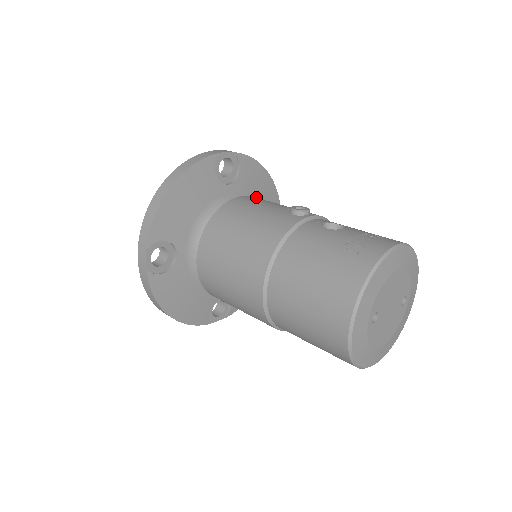
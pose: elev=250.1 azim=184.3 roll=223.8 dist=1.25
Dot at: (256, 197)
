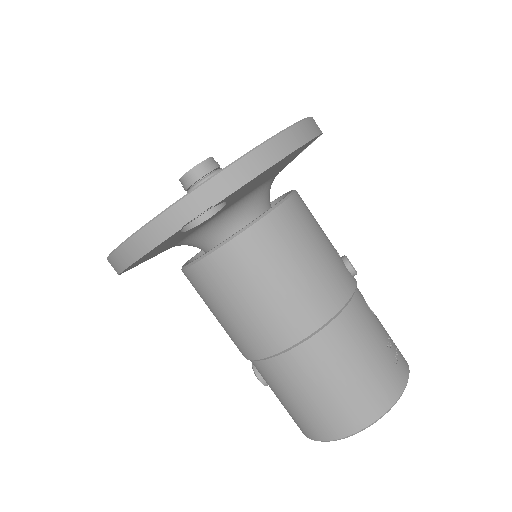
Dot at: occluded
